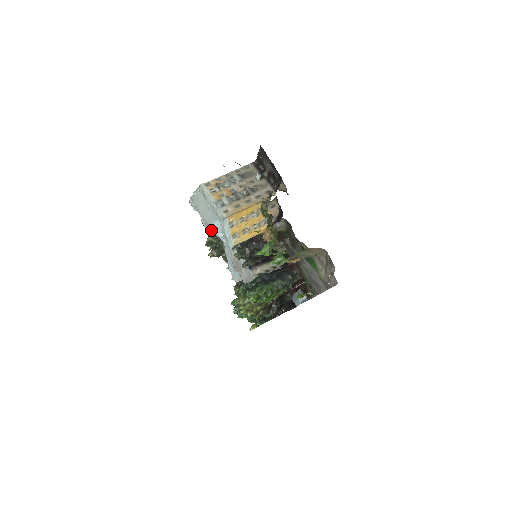
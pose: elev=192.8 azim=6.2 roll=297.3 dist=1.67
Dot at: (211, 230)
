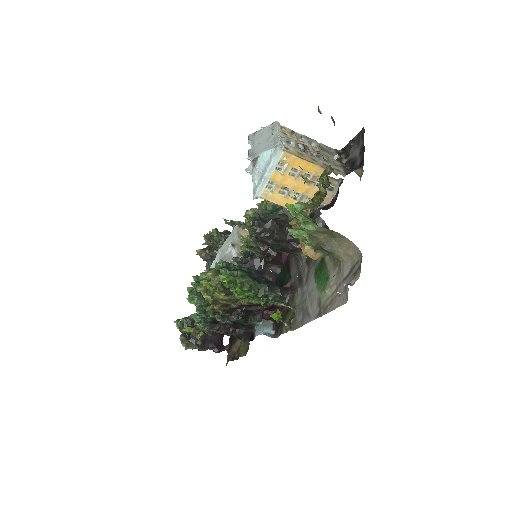
Dot at: (254, 159)
